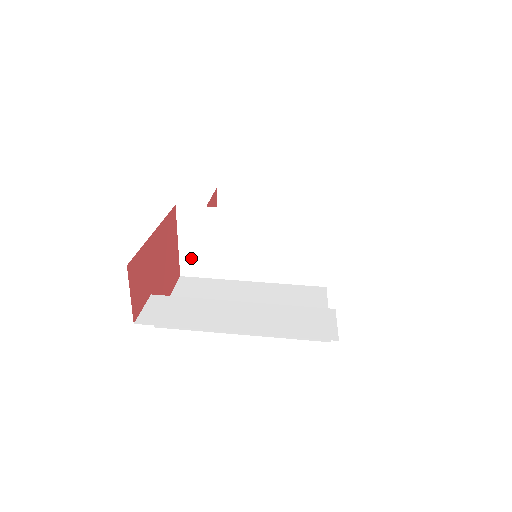
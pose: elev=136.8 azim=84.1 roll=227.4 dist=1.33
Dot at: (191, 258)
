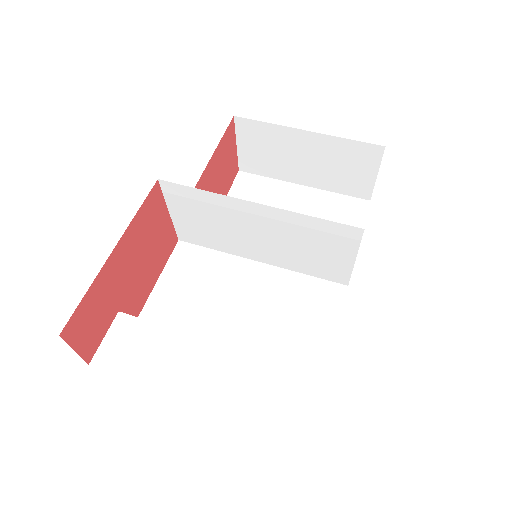
Dot at: (187, 229)
